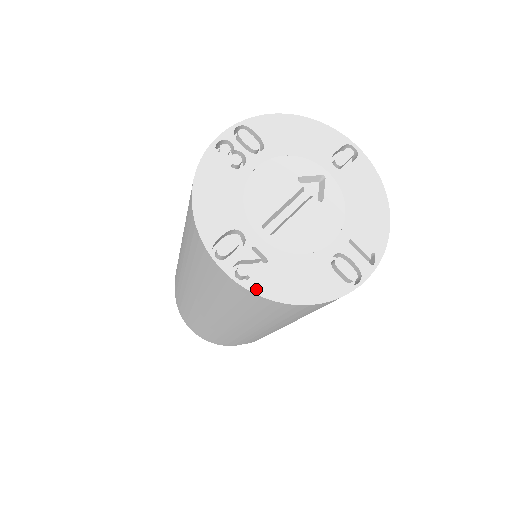
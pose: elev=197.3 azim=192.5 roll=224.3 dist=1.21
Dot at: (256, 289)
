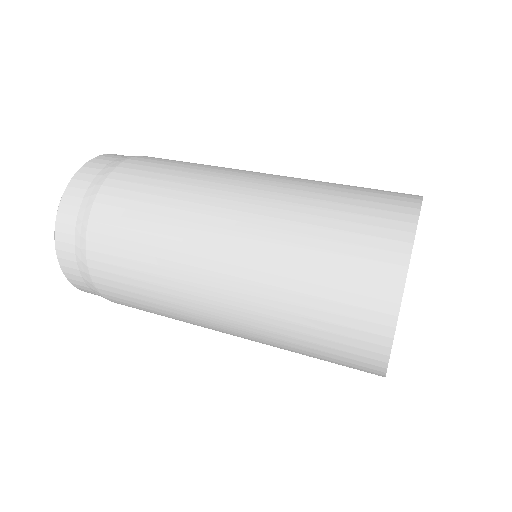
Dot at: occluded
